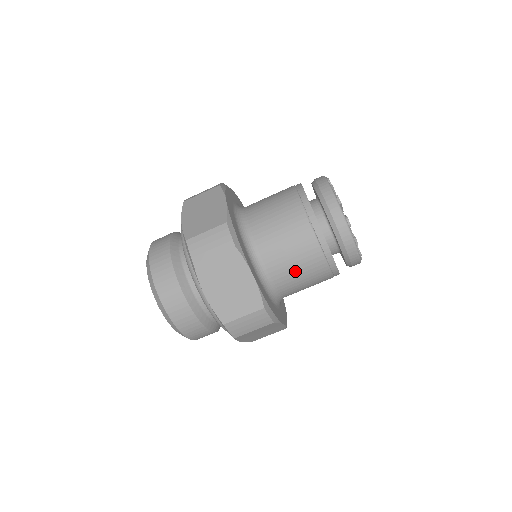
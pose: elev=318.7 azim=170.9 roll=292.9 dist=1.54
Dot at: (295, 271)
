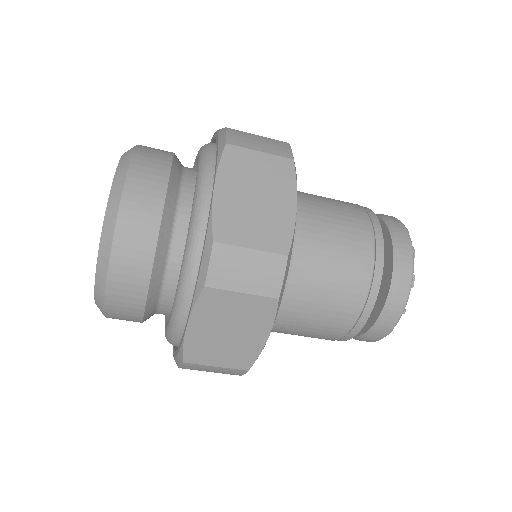
Dot at: (328, 265)
